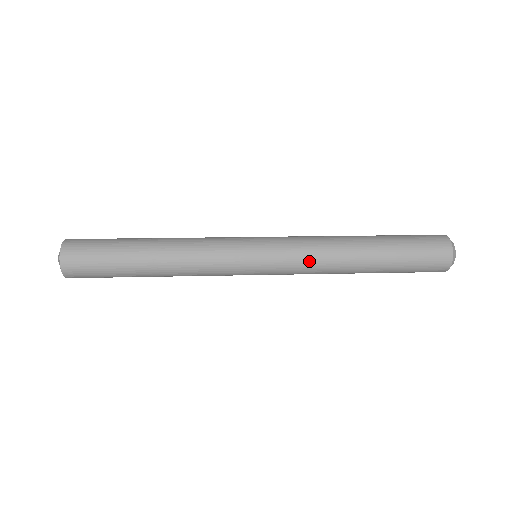
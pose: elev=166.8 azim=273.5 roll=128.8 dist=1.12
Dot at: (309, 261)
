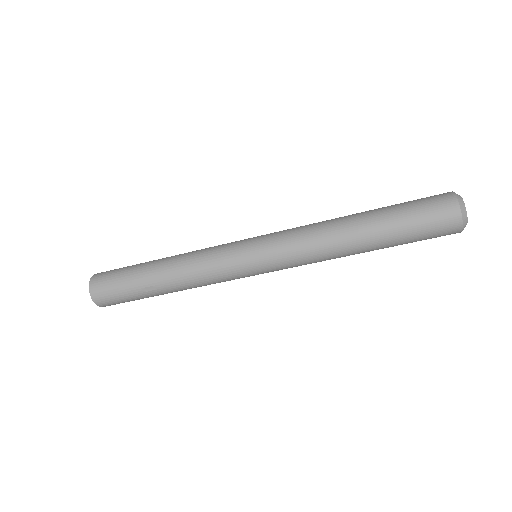
Dot at: occluded
